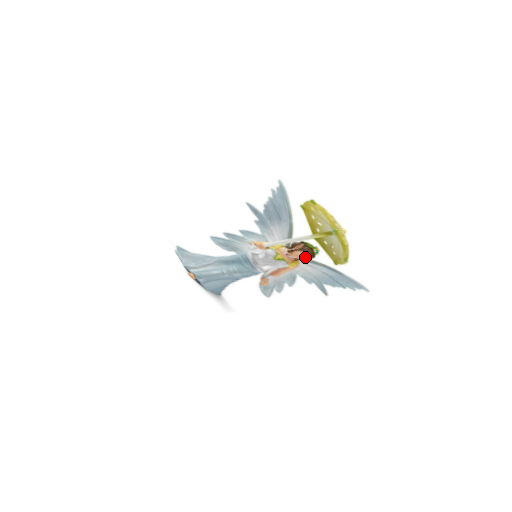
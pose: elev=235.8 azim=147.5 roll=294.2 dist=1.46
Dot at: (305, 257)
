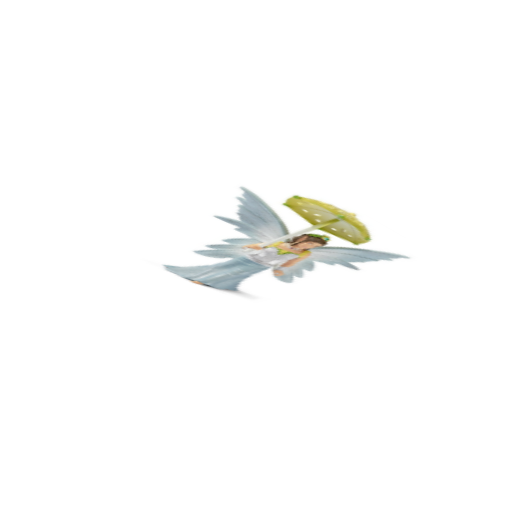
Dot at: (315, 246)
